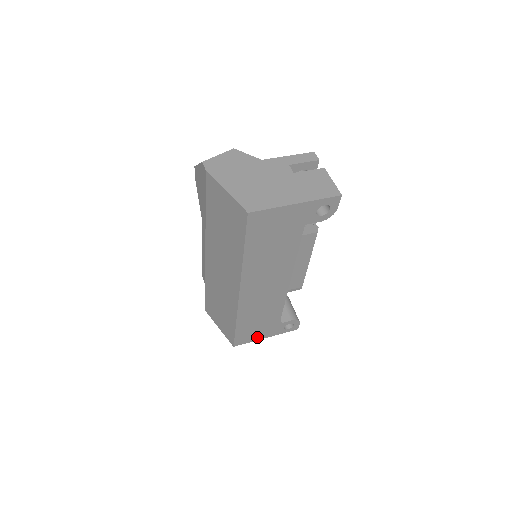
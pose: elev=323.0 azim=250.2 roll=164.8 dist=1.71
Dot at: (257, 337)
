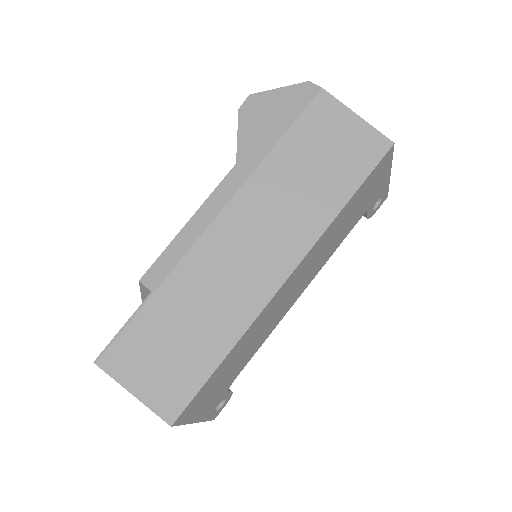
Dot at: (195, 414)
